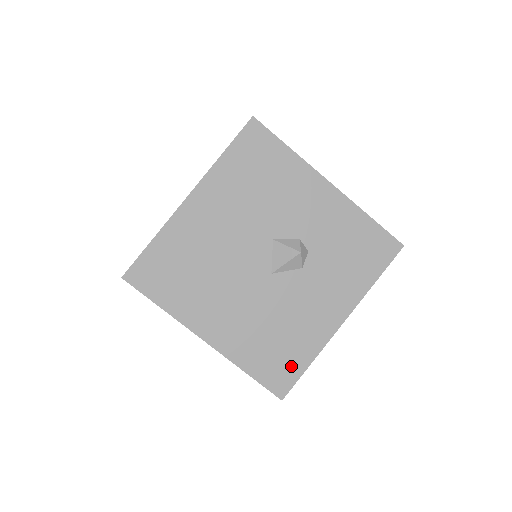
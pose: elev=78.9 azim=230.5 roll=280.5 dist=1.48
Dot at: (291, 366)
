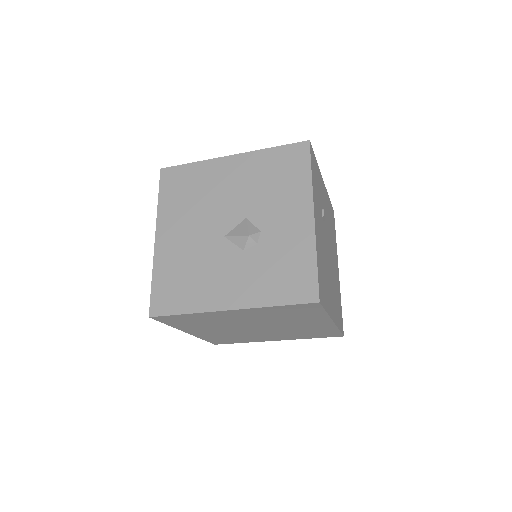
Dot at: (175, 302)
